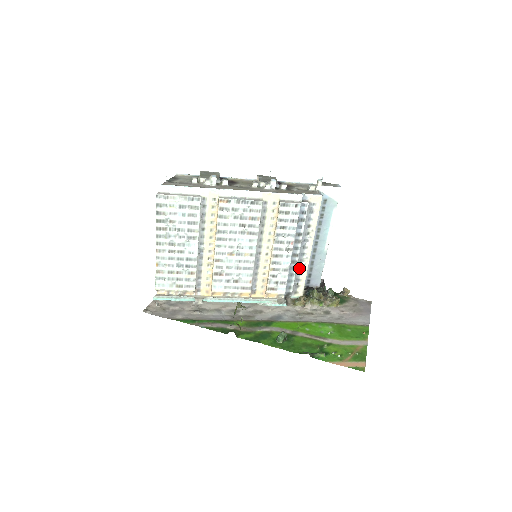
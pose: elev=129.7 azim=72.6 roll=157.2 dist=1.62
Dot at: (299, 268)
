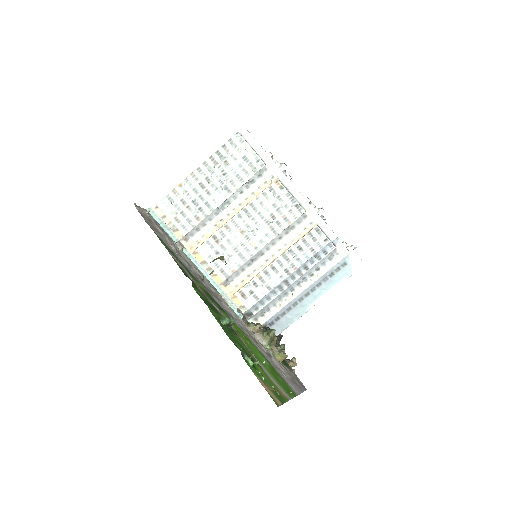
Dot at: (278, 299)
